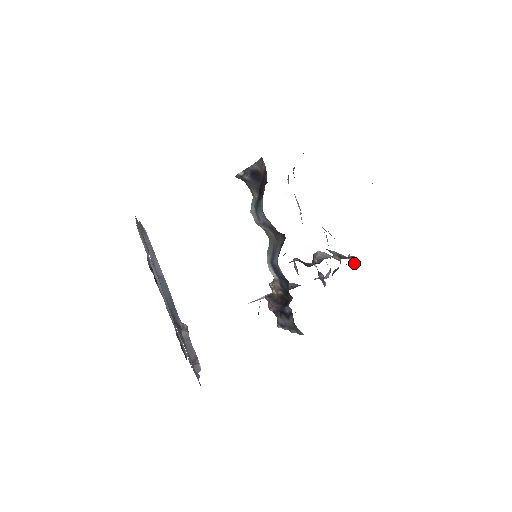
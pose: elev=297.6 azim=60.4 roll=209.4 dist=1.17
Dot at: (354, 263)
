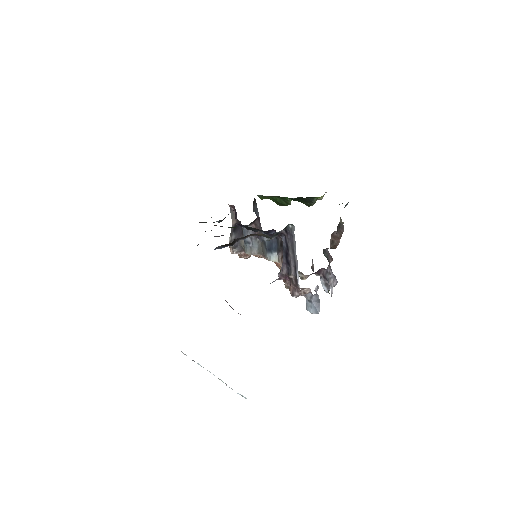
Dot at: occluded
